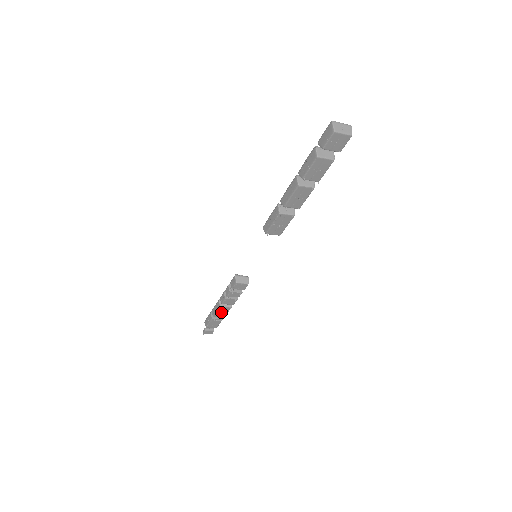
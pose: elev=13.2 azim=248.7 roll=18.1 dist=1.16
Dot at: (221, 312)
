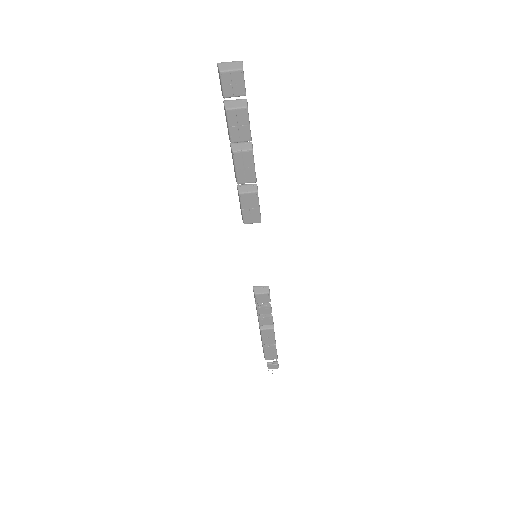
Dot at: (267, 337)
